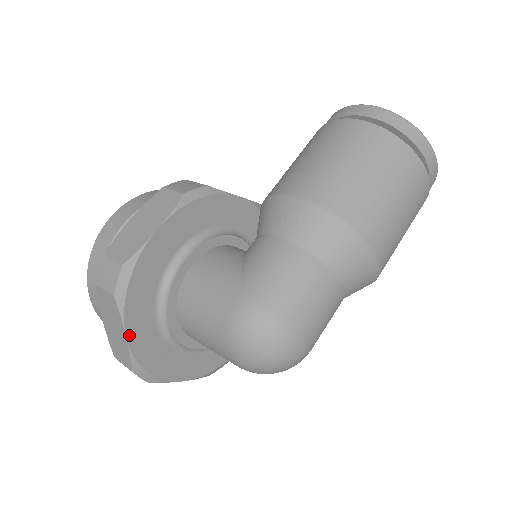
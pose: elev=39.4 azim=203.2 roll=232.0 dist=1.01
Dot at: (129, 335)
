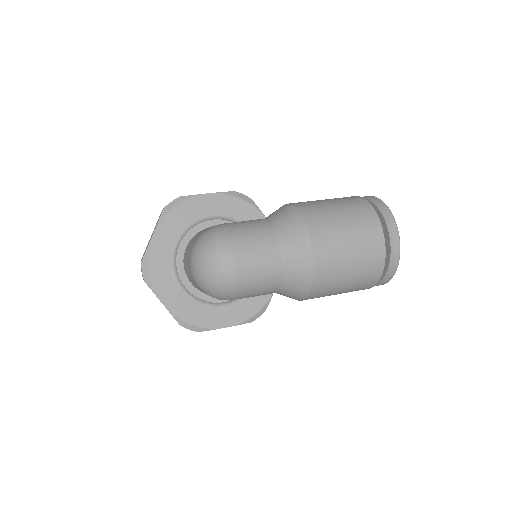
Dot at: (155, 235)
